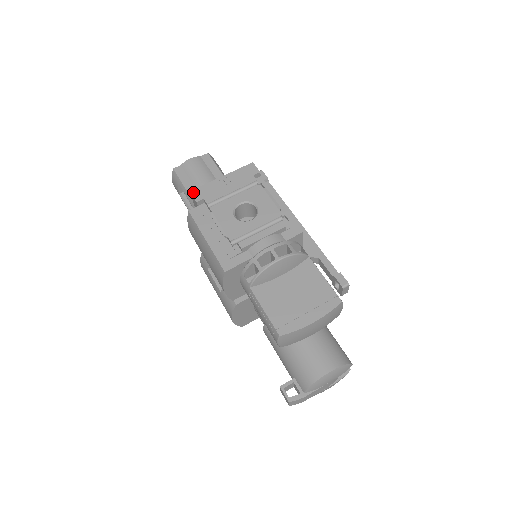
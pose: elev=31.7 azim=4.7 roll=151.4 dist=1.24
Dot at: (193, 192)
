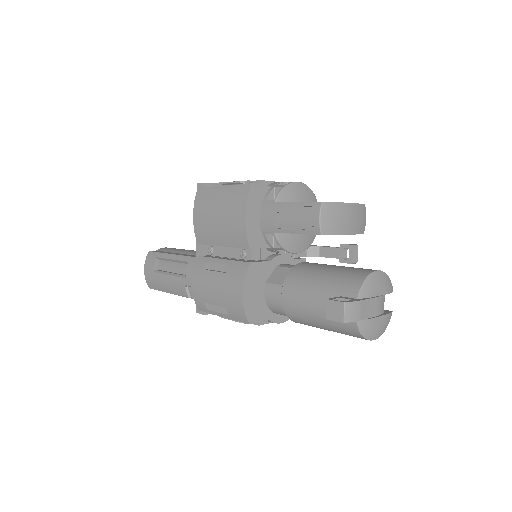
Dot at: (200, 183)
